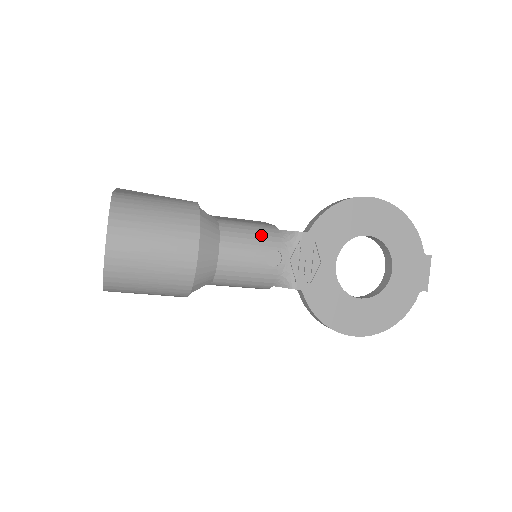
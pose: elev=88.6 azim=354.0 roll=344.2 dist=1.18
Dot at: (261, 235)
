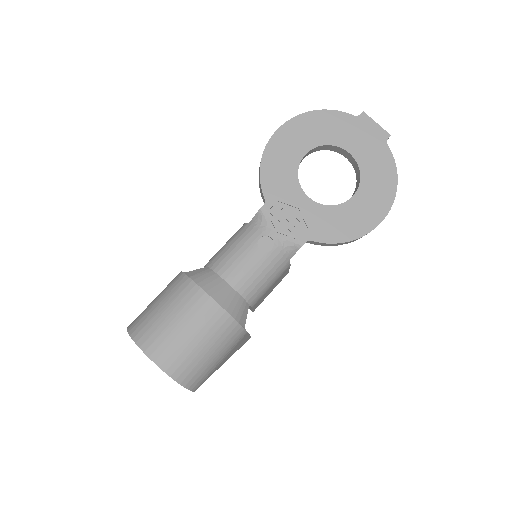
Dot at: (241, 241)
